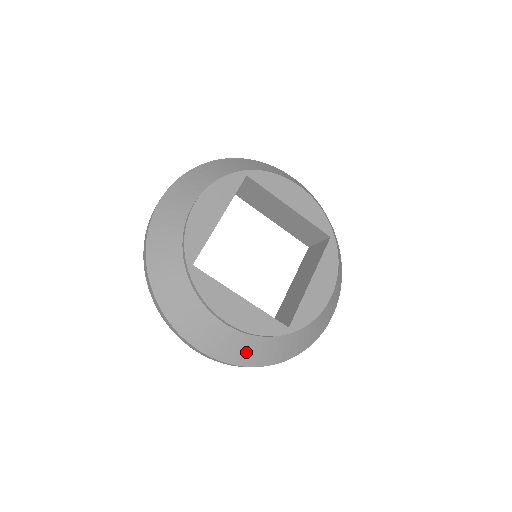
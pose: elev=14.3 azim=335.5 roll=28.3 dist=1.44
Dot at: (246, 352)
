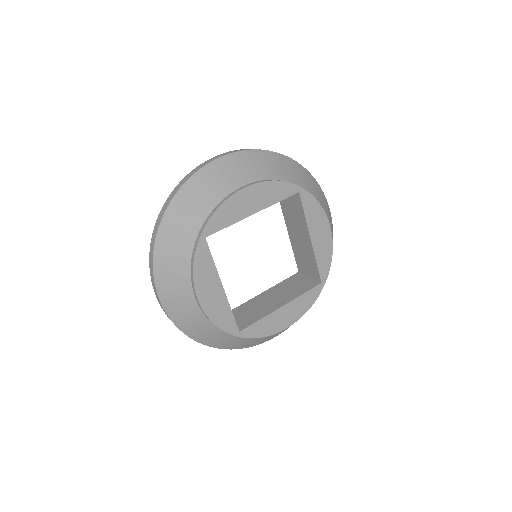
Dot at: occluded
